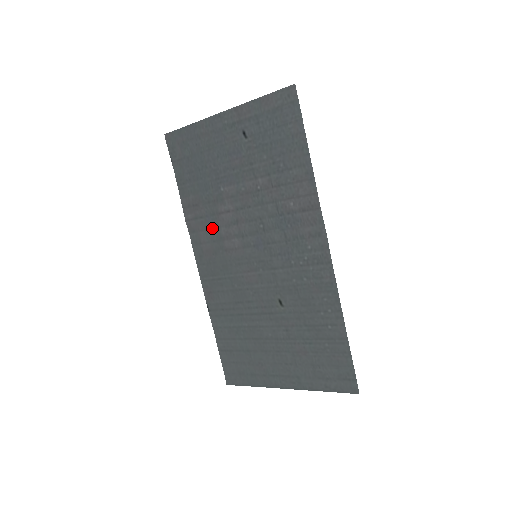
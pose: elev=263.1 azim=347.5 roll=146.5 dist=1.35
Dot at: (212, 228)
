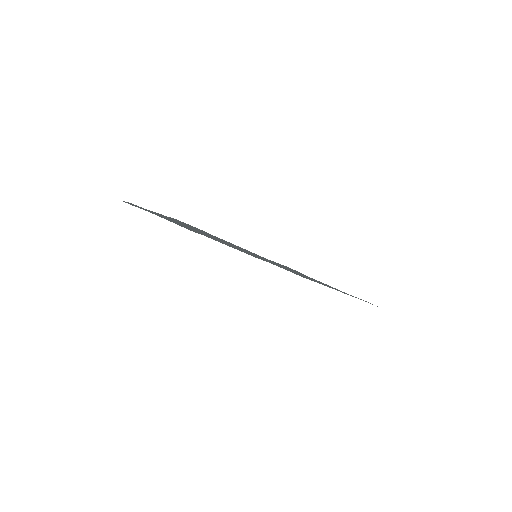
Dot at: occluded
